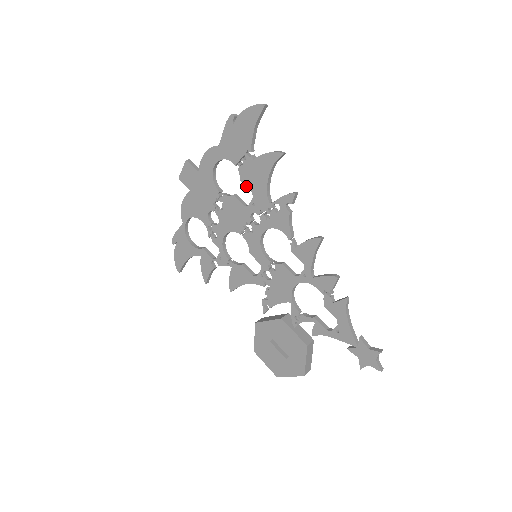
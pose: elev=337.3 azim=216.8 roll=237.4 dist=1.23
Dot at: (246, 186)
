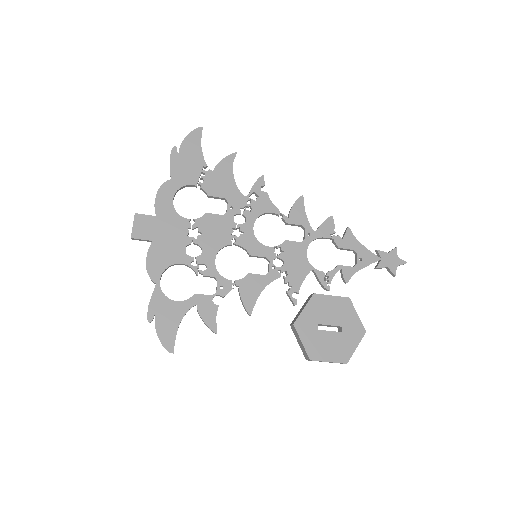
Dot at: (216, 196)
